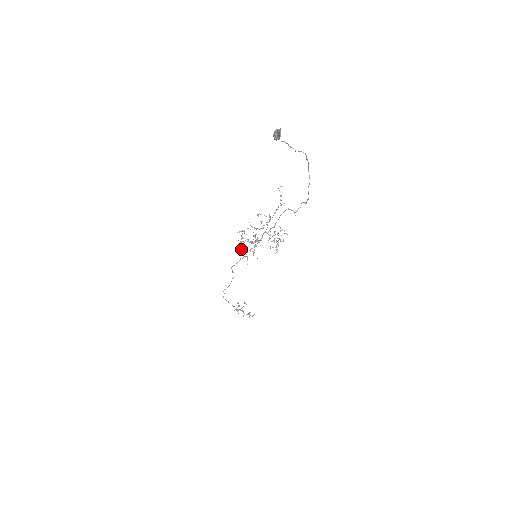
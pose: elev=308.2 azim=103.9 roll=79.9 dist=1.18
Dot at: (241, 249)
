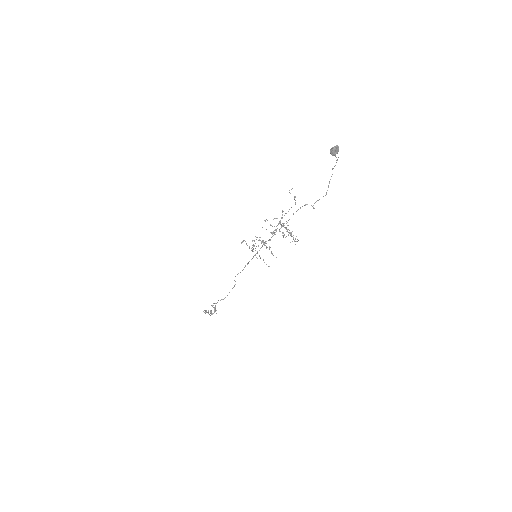
Dot at: occluded
